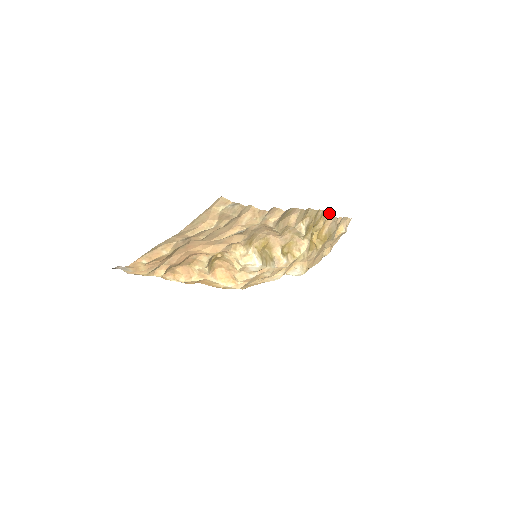
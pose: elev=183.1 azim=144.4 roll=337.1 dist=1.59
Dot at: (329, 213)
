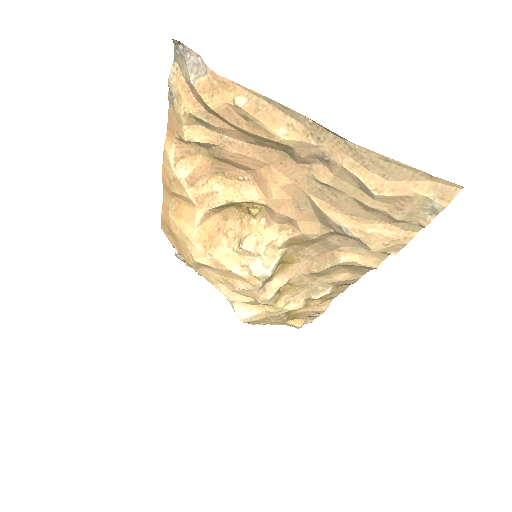
Dot at: (329, 302)
